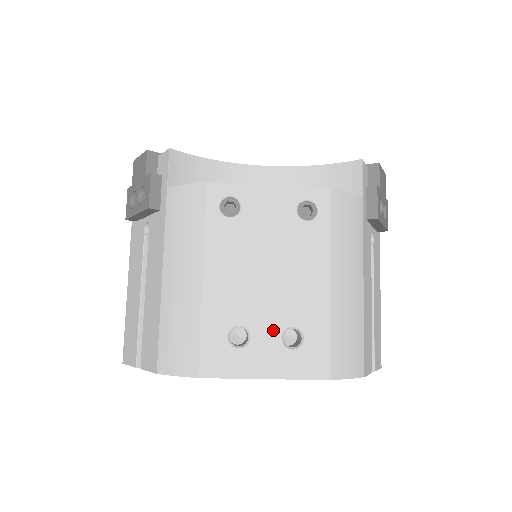
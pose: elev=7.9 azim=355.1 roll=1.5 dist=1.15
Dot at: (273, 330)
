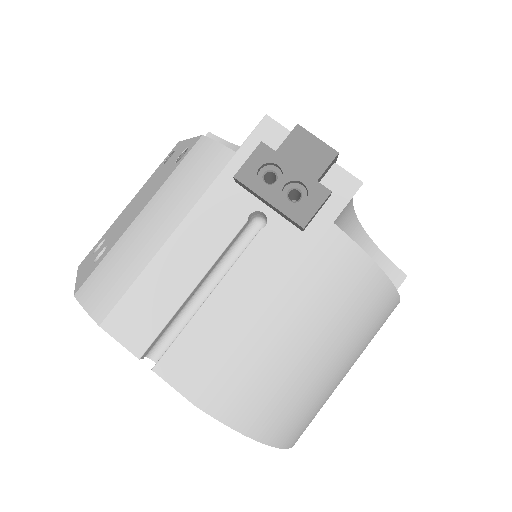
Dot at: (104, 246)
